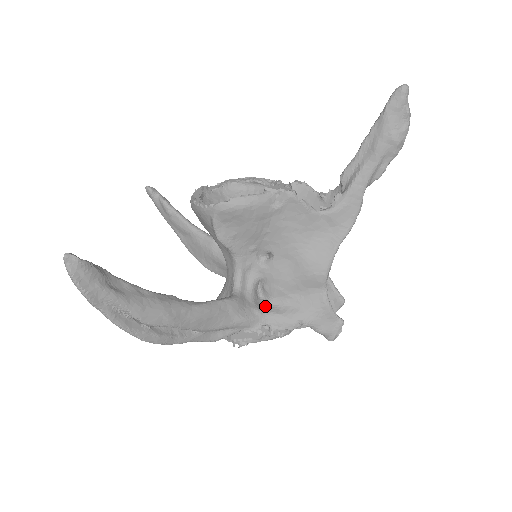
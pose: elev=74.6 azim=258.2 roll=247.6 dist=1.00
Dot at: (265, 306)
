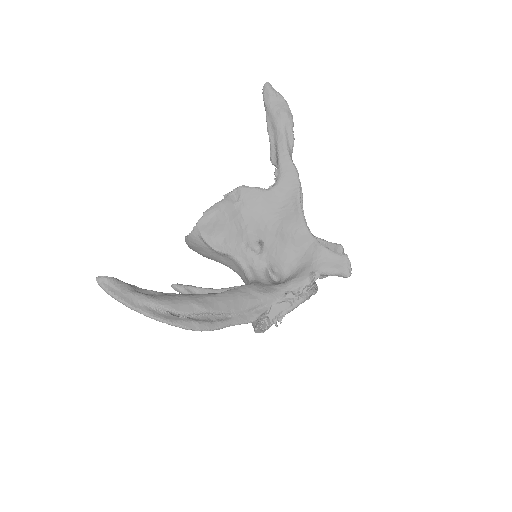
Dot at: (282, 282)
